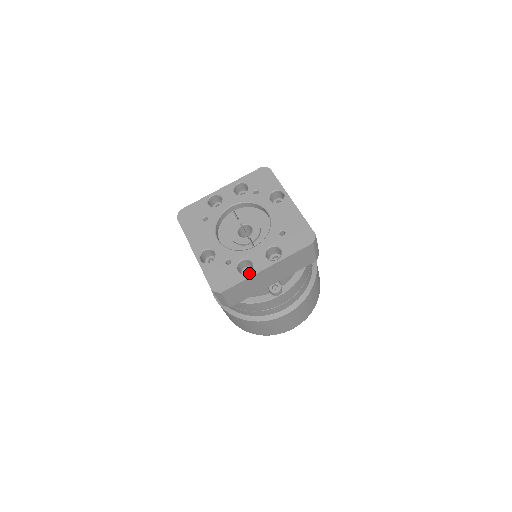
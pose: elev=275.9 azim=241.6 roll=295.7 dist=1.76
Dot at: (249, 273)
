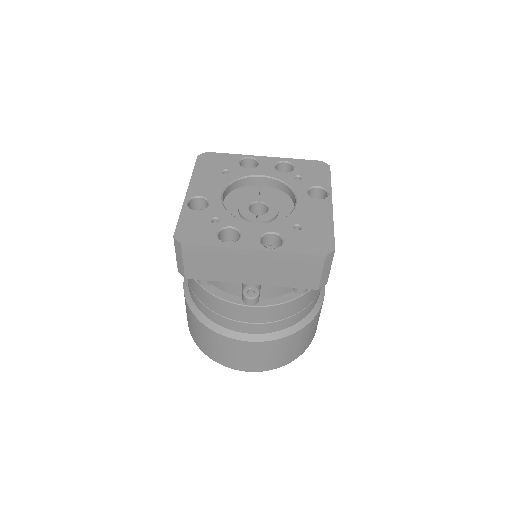
Dot at: (228, 243)
